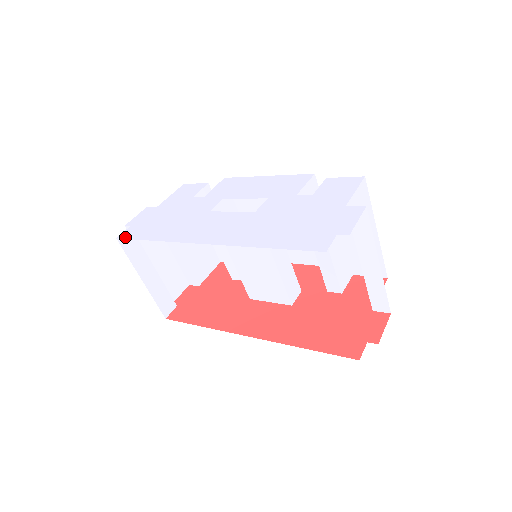
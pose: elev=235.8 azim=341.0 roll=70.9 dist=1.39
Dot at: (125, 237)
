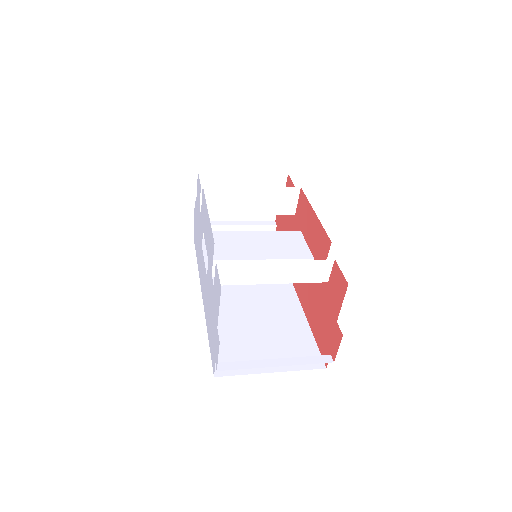
Dot at: (194, 242)
